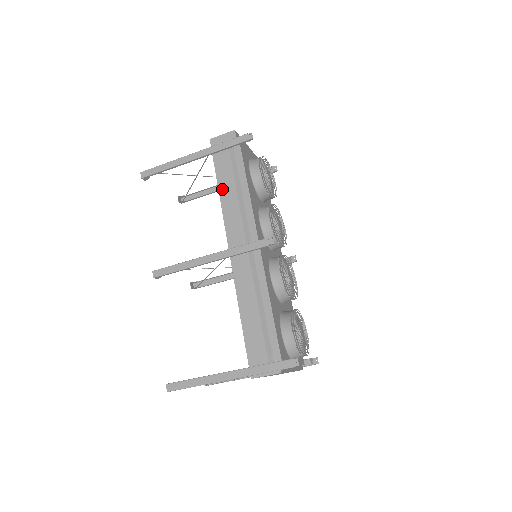
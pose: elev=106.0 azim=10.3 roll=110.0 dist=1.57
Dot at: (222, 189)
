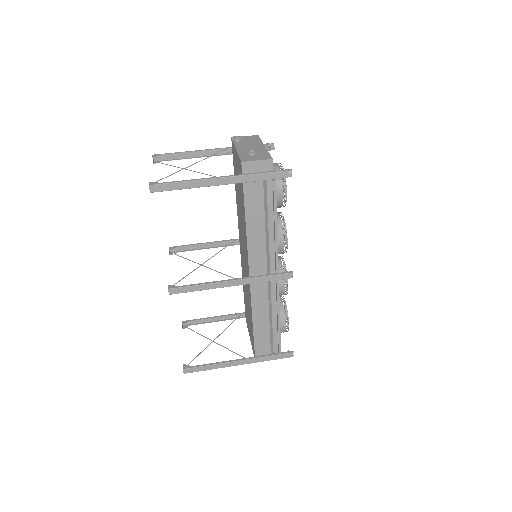
Dot at: (250, 221)
